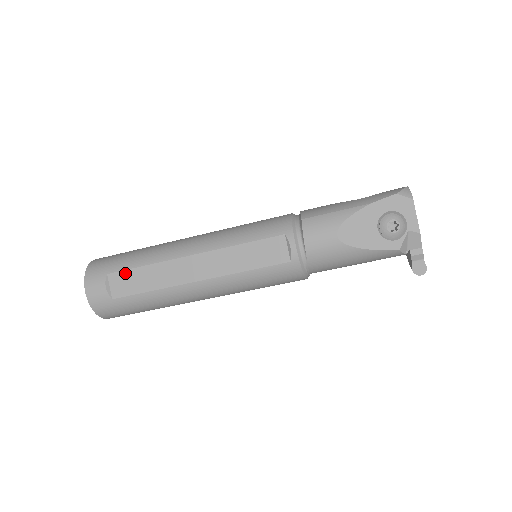
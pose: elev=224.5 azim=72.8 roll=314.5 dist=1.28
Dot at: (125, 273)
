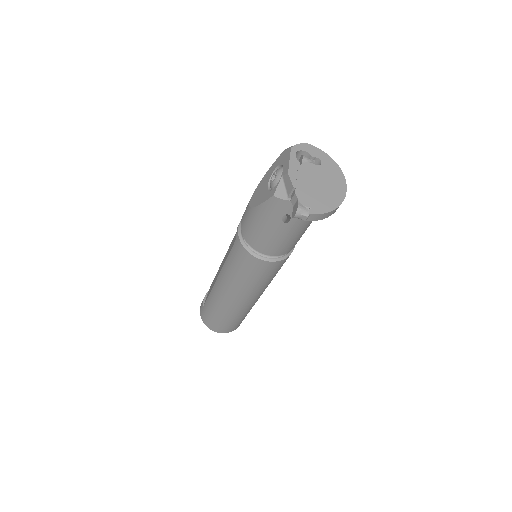
Dot at: occluded
